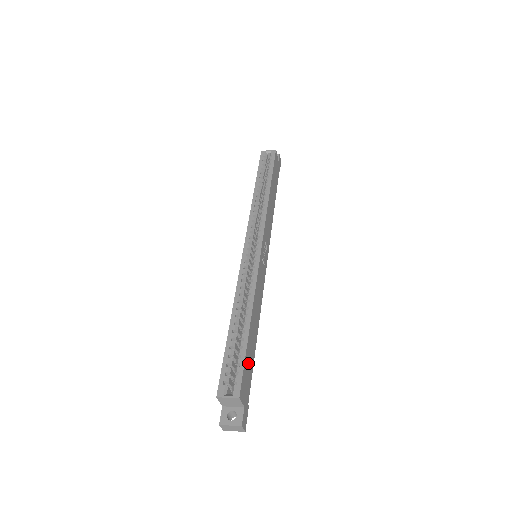
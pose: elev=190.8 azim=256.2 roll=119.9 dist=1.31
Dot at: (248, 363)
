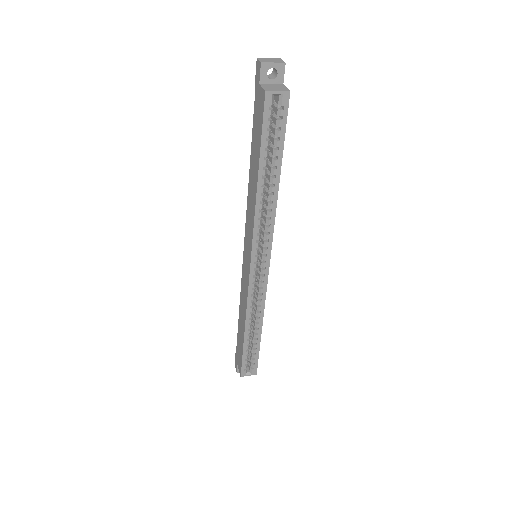
Dot at: occluded
